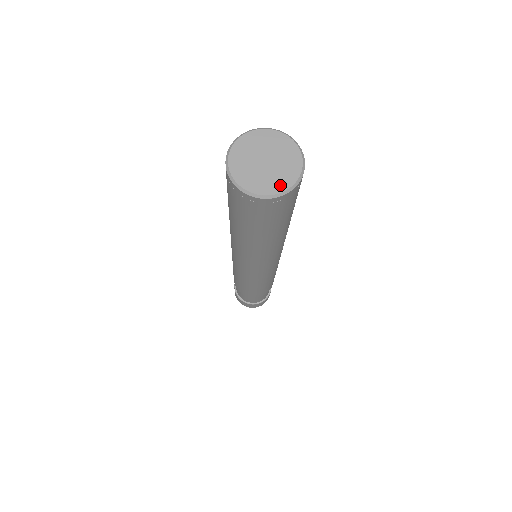
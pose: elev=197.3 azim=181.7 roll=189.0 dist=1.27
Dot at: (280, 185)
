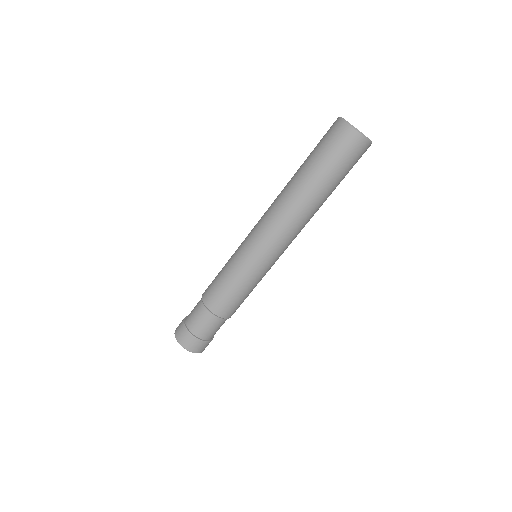
Dot at: (367, 137)
